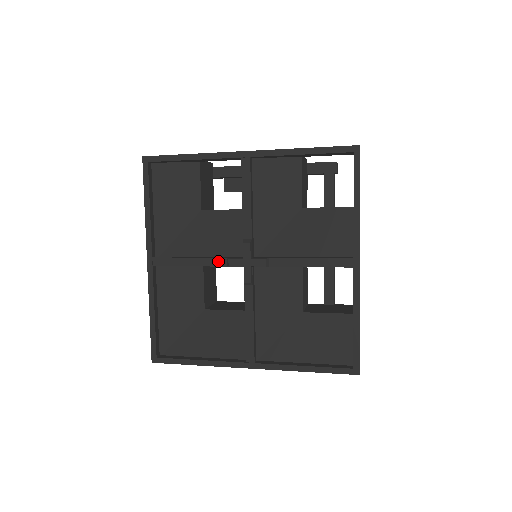
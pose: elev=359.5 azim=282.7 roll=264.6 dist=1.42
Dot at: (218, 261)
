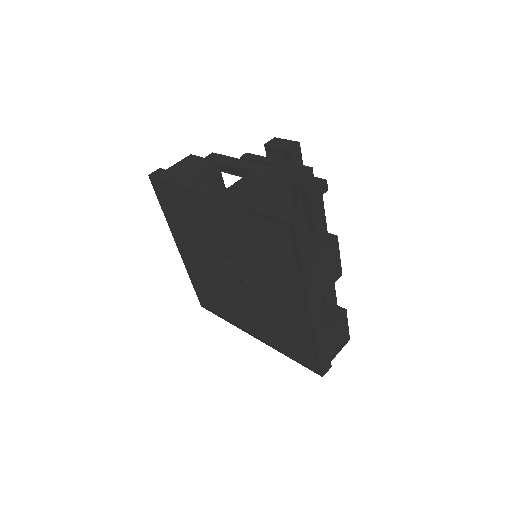
Dot at: (217, 266)
